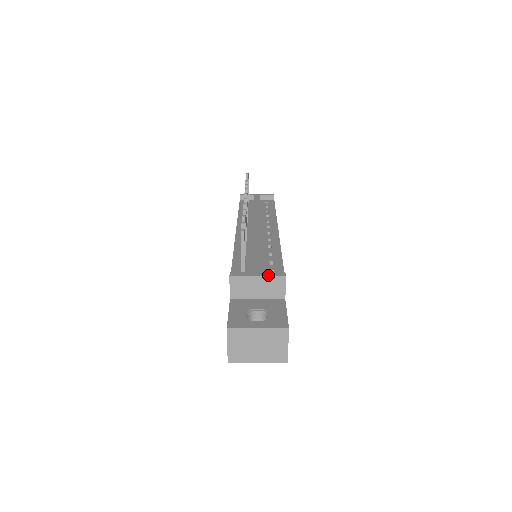
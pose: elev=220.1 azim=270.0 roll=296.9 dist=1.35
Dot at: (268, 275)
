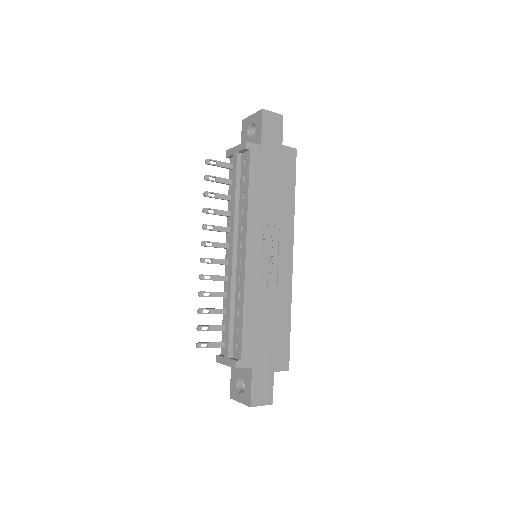
Dot at: (229, 365)
